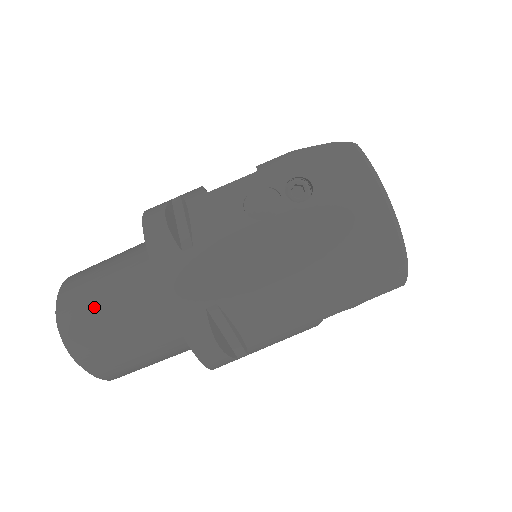
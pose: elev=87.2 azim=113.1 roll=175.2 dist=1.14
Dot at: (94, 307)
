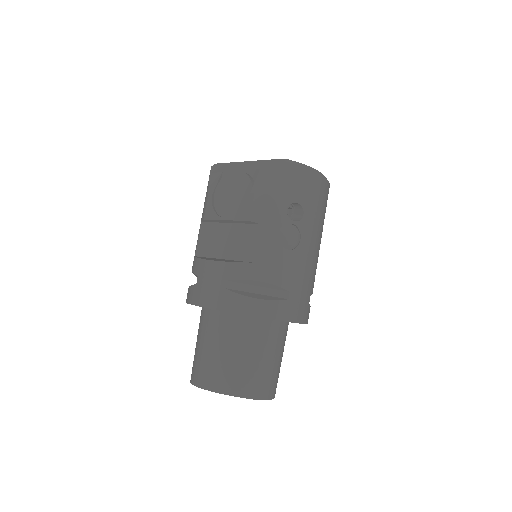
Dot at: (267, 371)
